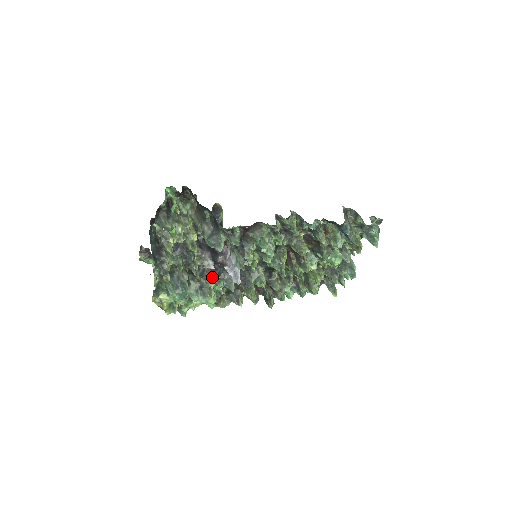
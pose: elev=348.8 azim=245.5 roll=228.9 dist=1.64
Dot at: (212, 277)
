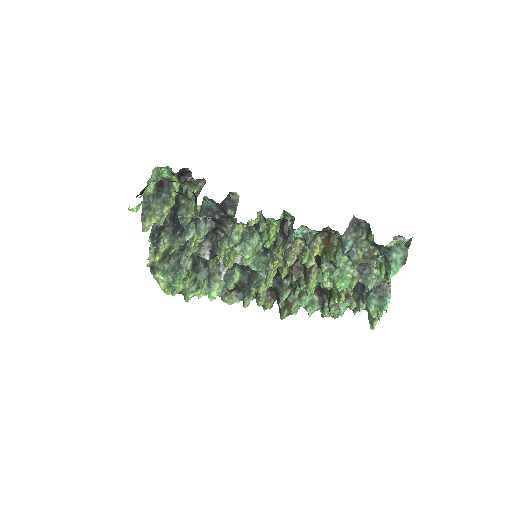
Dot at: occluded
